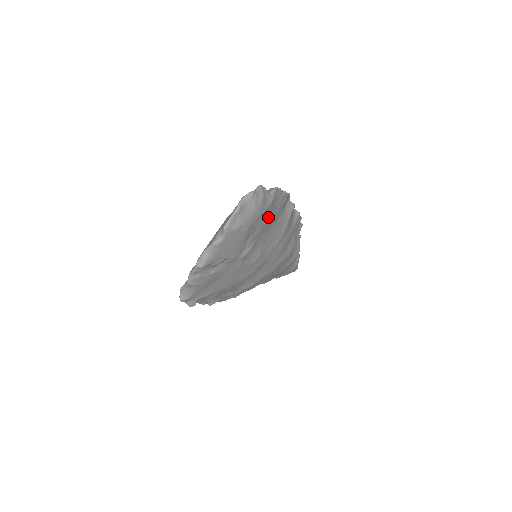
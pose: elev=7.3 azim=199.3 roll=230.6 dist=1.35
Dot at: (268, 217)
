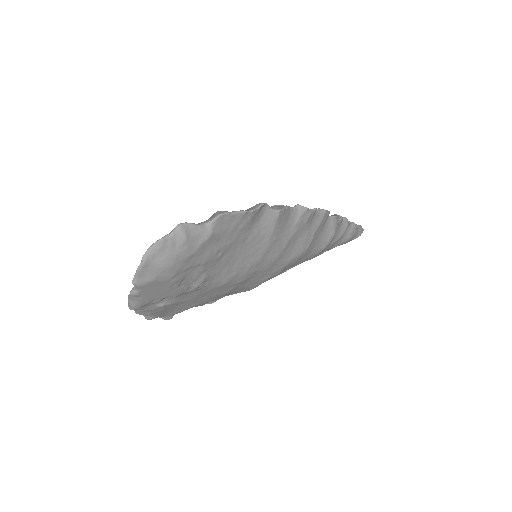
Dot at: (215, 249)
